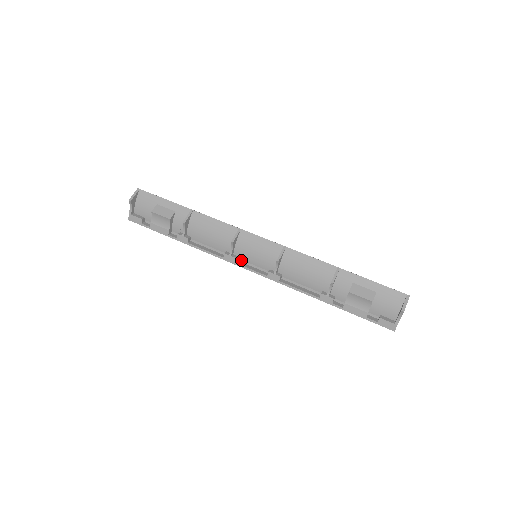
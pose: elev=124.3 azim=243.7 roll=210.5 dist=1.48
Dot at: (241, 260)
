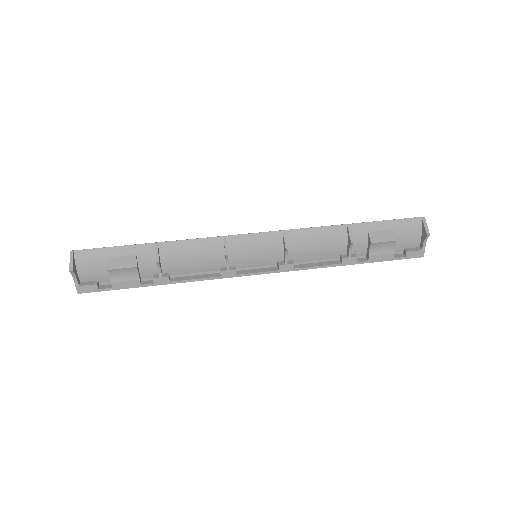
Dot at: (240, 268)
